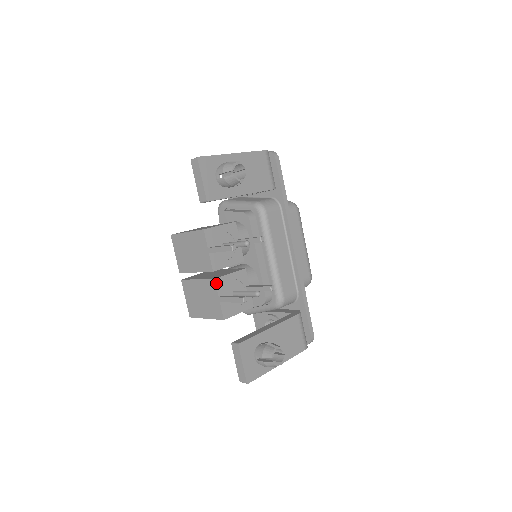
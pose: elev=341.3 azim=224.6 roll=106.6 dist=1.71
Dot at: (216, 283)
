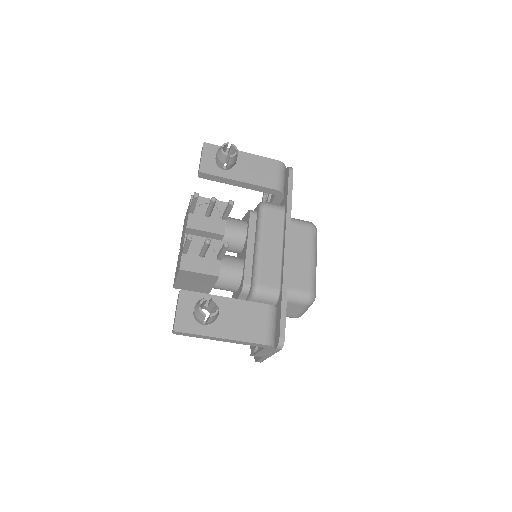
Dot at: (185, 237)
